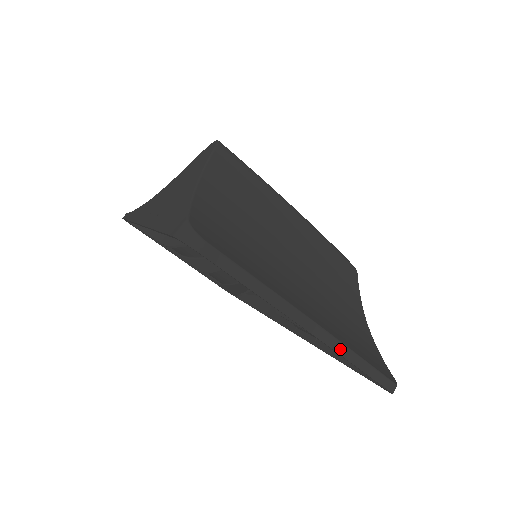
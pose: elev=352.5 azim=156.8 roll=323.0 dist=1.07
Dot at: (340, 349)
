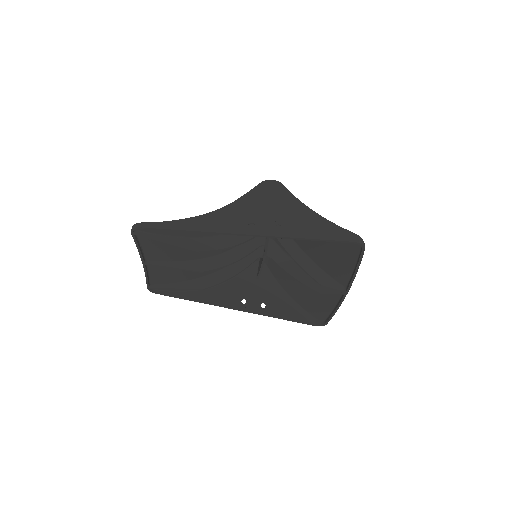
Dot at: (343, 299)
